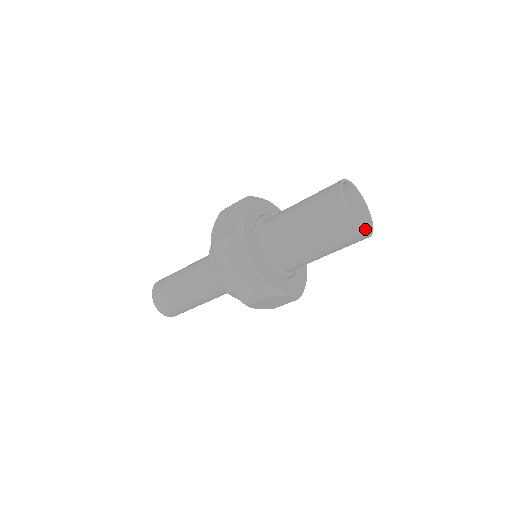
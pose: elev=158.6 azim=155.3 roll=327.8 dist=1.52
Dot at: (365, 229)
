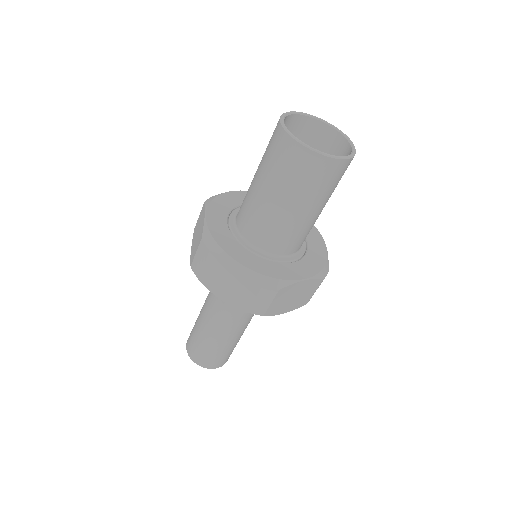
Dot at: (328, 135)
